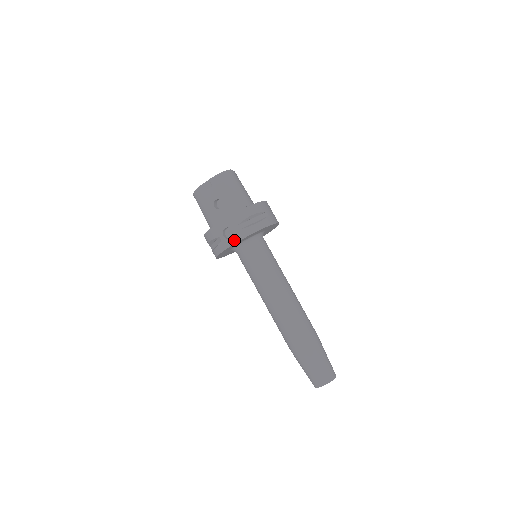
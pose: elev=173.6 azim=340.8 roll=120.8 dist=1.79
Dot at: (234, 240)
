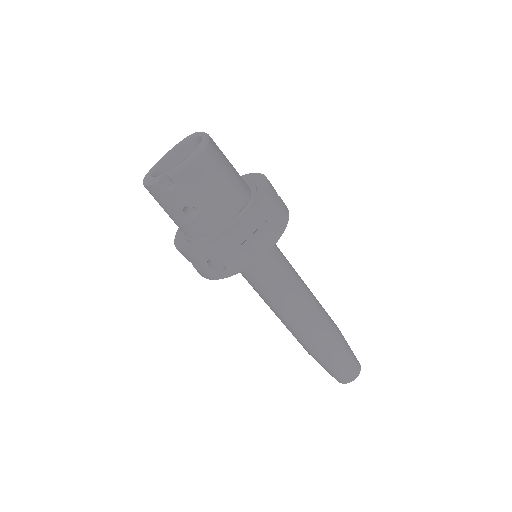
Dot at: (227, 273)
